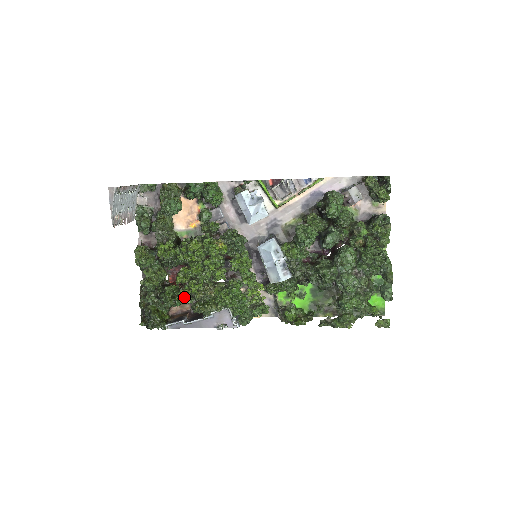
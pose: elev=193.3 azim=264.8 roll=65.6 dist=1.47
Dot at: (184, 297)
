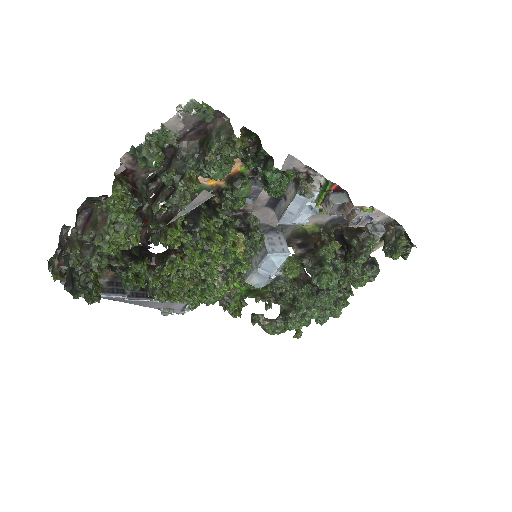
Dot at: occluded
